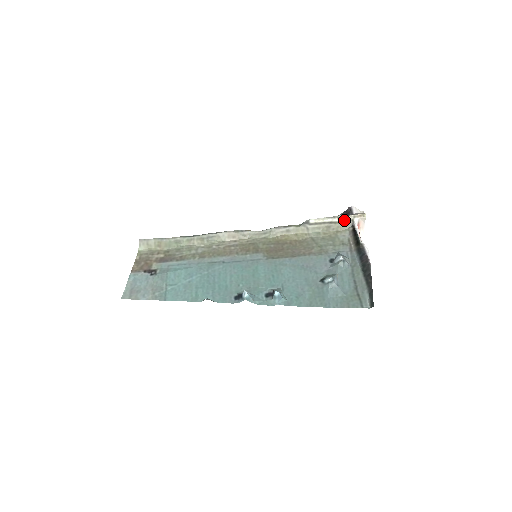
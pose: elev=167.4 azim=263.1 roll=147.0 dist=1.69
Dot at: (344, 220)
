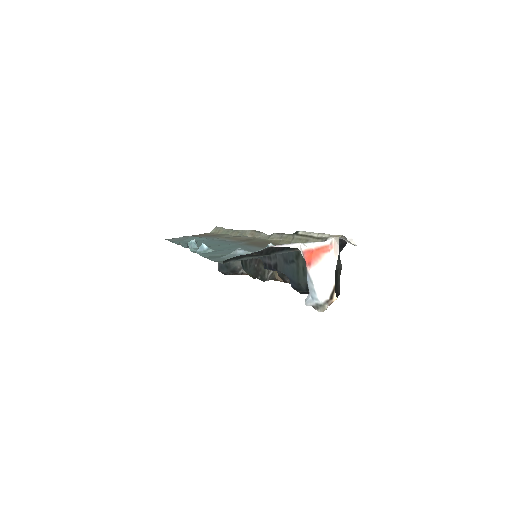
Dot at: (321, 236)
